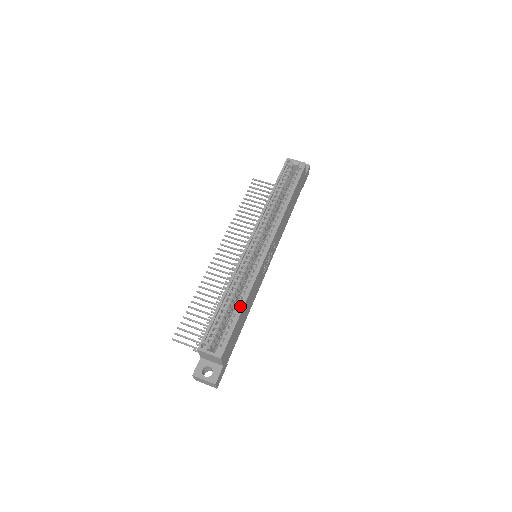
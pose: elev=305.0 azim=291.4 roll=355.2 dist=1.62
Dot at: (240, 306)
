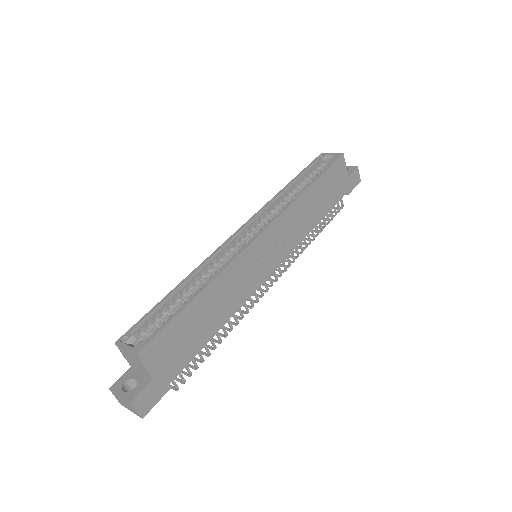
Dot at: (196, 295)
